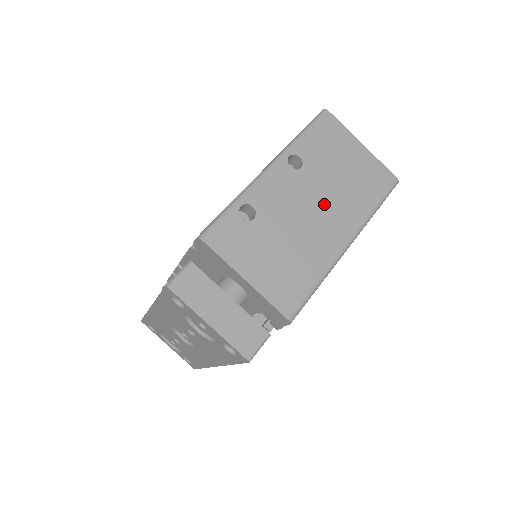
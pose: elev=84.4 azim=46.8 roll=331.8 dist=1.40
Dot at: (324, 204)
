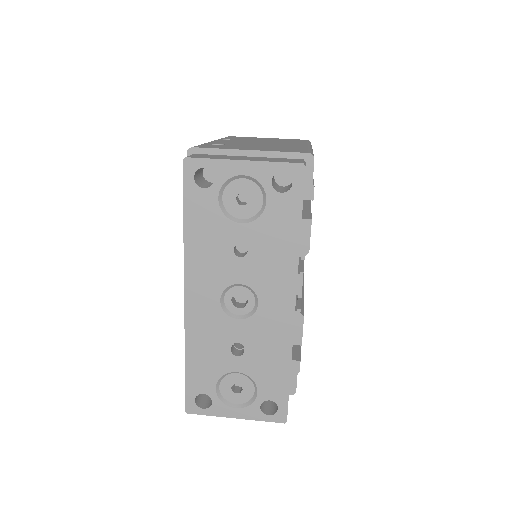
Dot at: occluded
